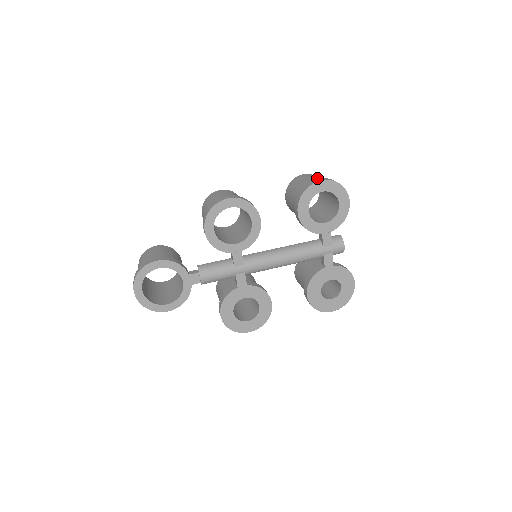
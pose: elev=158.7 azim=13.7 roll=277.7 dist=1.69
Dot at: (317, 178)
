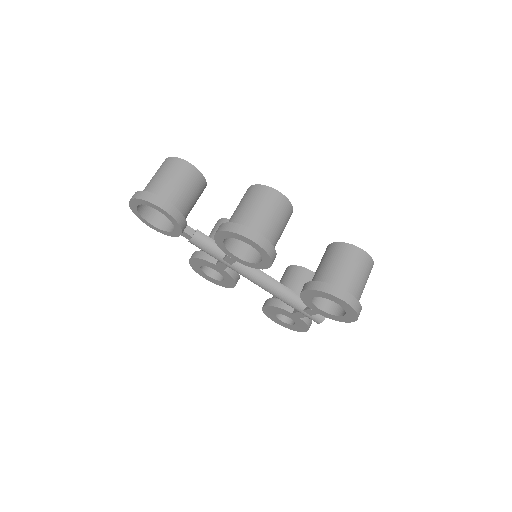
Dot at: (360, 277)
